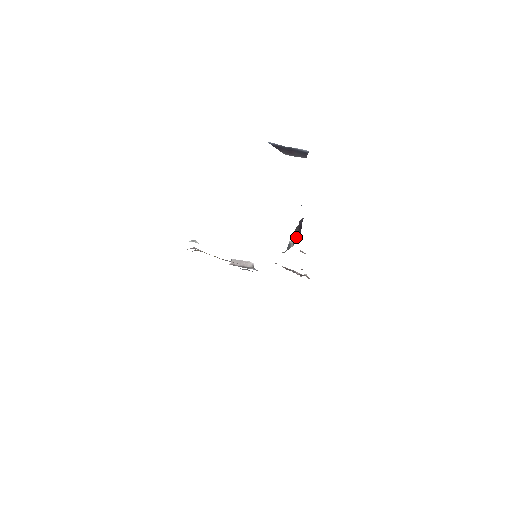
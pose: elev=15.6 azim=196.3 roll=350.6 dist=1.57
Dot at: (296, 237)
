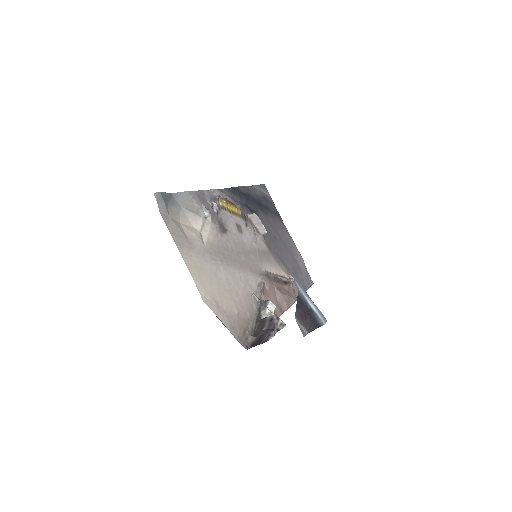
Dot at: (260, 328)
